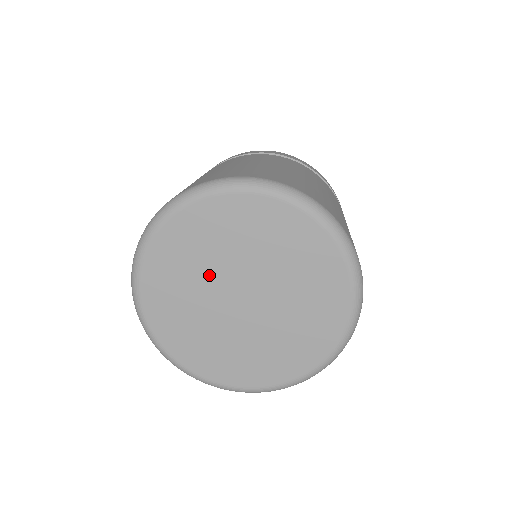
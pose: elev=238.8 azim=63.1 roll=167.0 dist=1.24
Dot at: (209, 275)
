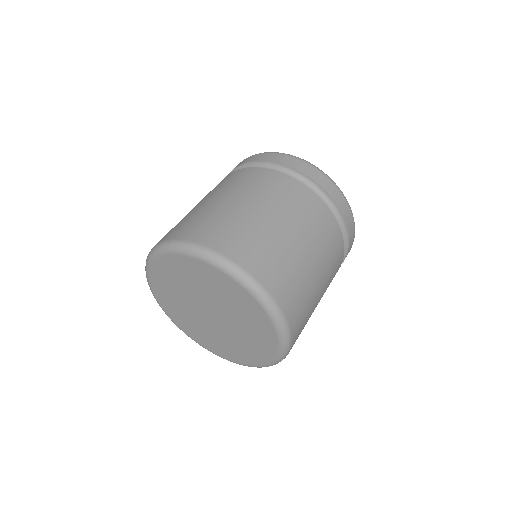
Dot at: (187, 296)
